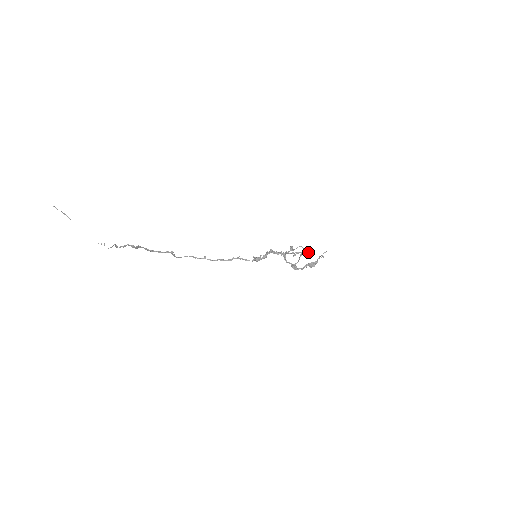
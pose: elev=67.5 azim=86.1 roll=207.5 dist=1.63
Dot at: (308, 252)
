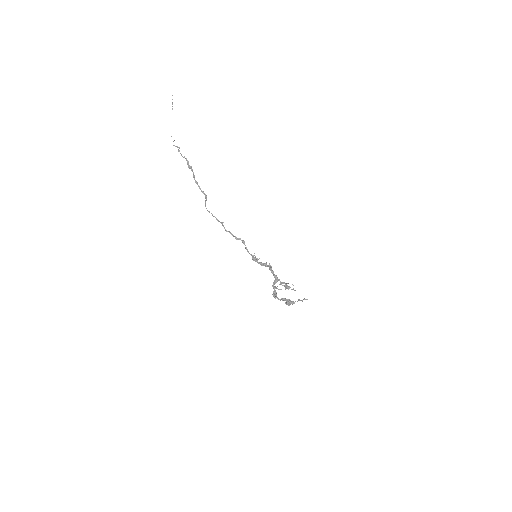
Dot at: occluded
